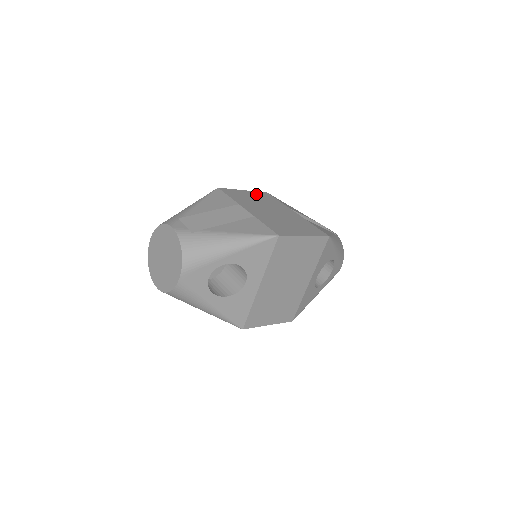
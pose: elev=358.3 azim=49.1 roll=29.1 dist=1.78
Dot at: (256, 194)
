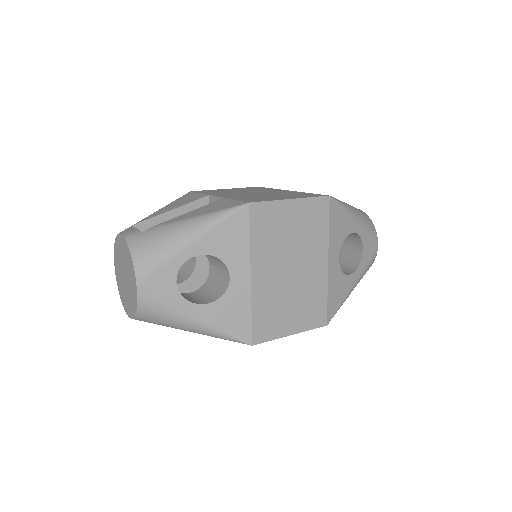
Dot at: (241, 188)
